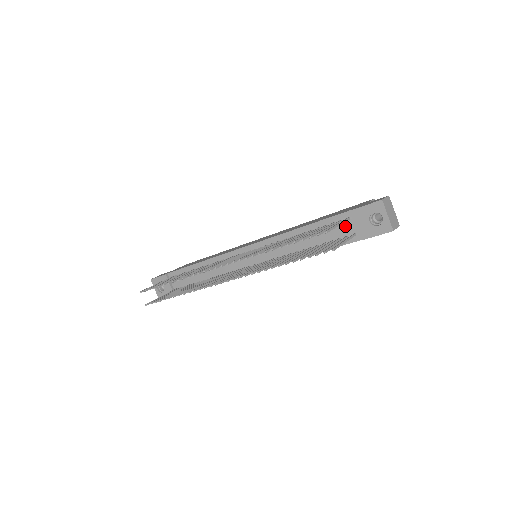
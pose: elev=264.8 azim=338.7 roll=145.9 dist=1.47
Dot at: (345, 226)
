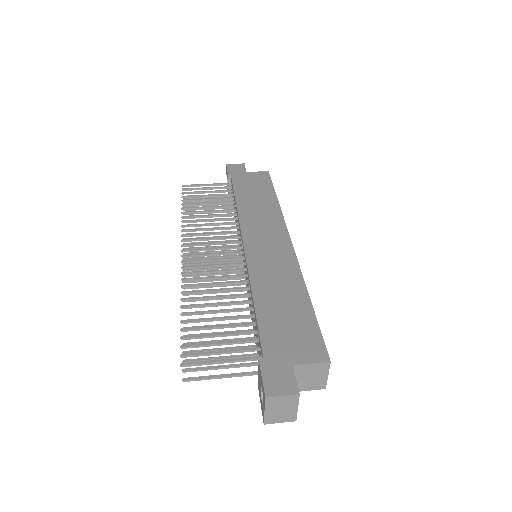
Dot at: occluded
